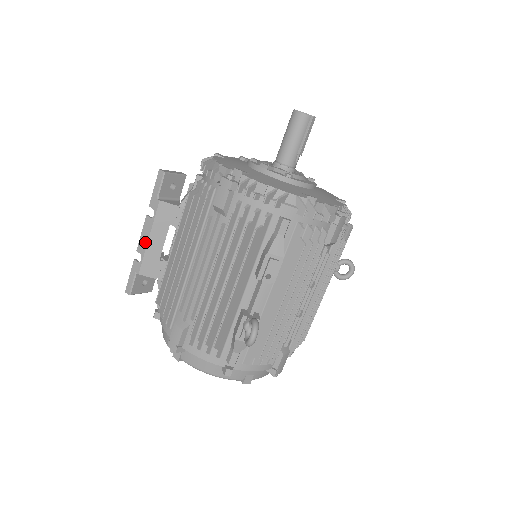
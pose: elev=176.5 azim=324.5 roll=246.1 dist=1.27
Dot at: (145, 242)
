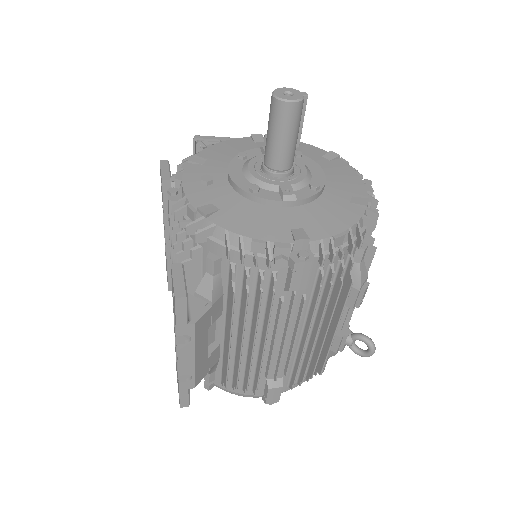
Dot at: (190, 364)
